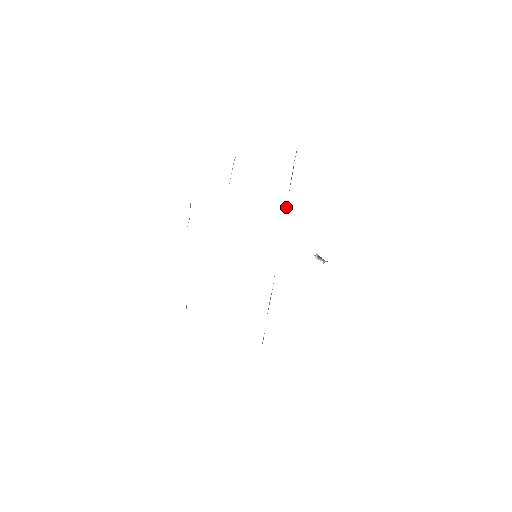
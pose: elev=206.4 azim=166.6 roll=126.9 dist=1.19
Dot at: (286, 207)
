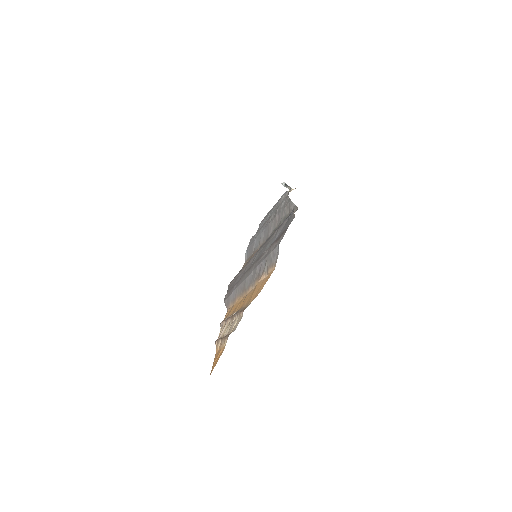
Dot at: (277, 216)
